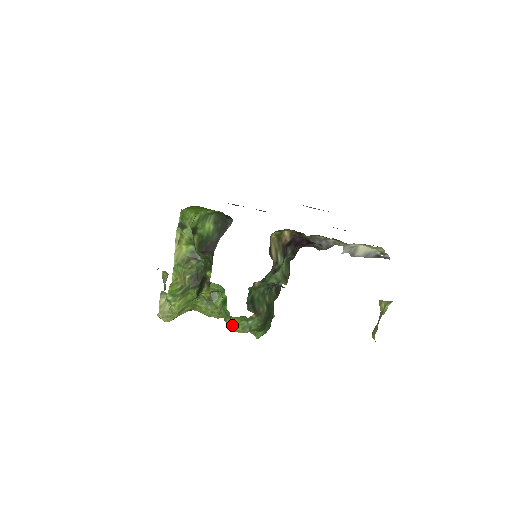
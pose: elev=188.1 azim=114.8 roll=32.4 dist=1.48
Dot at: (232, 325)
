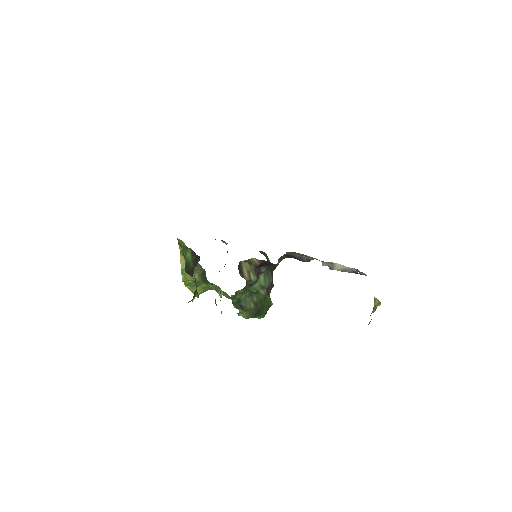
Dot at: occluded
